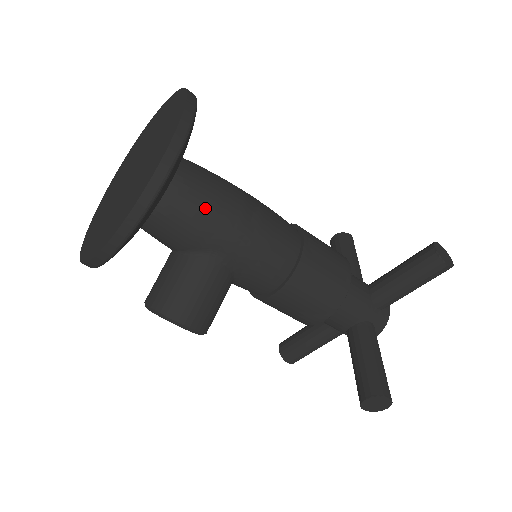
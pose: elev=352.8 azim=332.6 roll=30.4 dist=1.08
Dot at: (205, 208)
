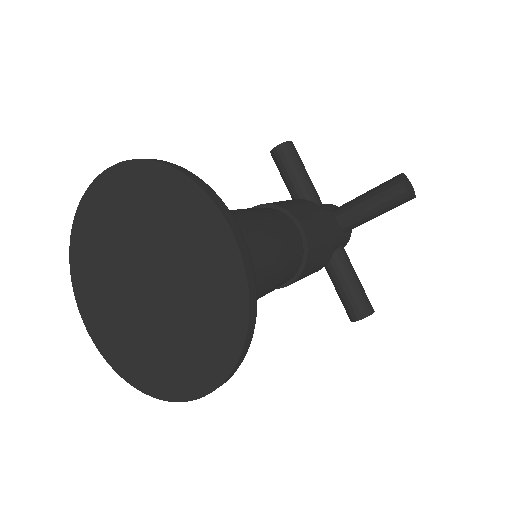
Dot at: occluded
